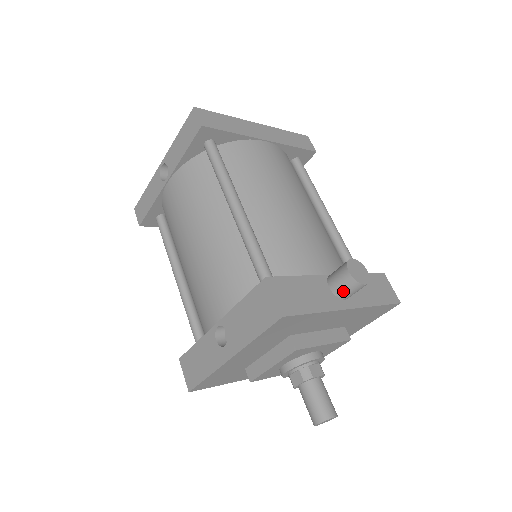
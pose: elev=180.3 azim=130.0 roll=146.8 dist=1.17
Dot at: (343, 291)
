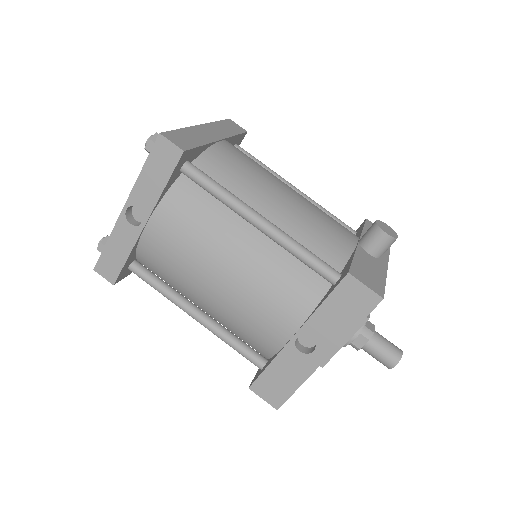
Dot at: (382, 251)
